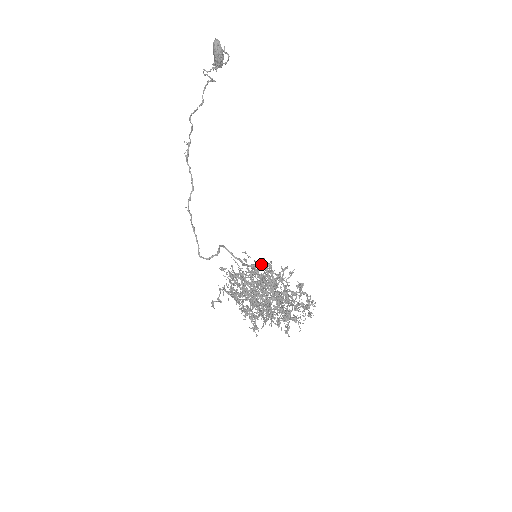
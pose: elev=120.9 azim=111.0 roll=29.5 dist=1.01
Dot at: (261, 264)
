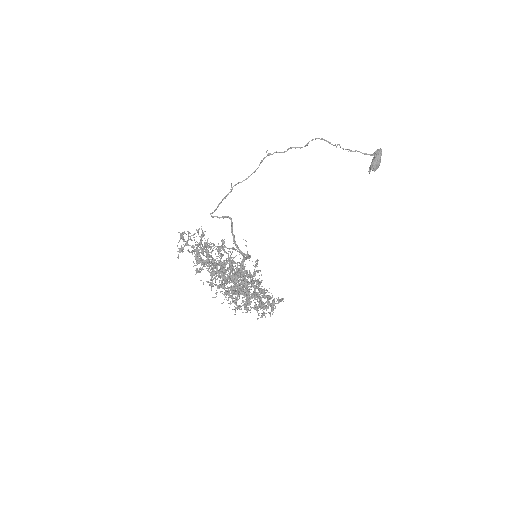
Dot at: (249, 255)
